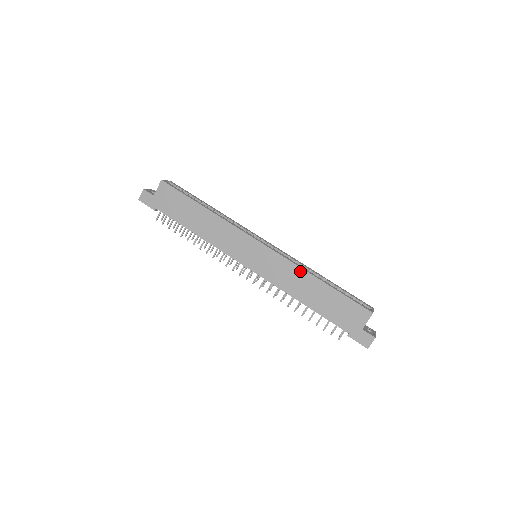
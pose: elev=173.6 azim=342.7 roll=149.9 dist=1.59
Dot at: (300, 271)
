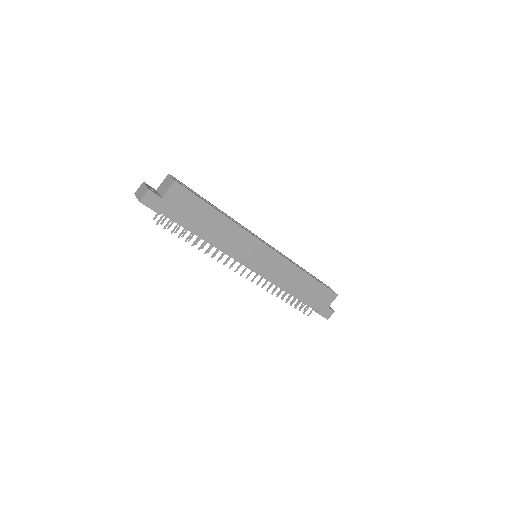
Dot at: (296, 270)
